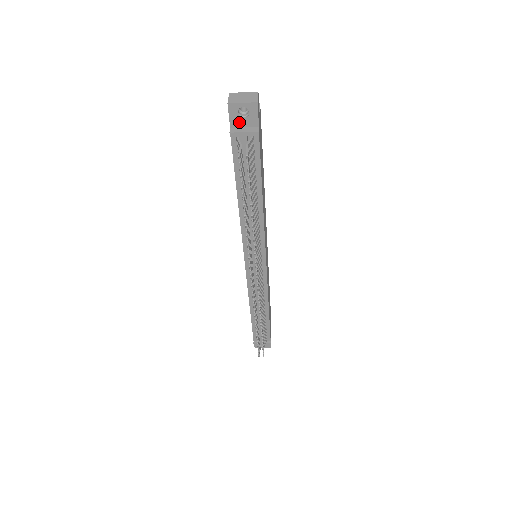
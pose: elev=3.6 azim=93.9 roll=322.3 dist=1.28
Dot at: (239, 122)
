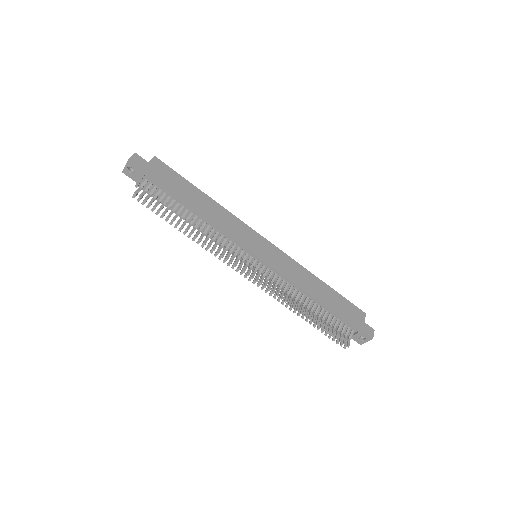
Dot at: (136, 177)
